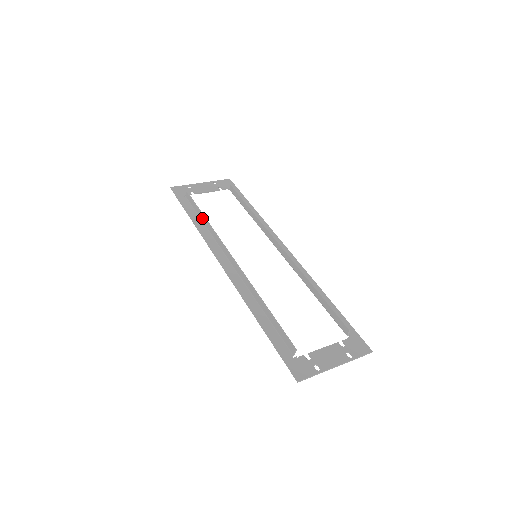
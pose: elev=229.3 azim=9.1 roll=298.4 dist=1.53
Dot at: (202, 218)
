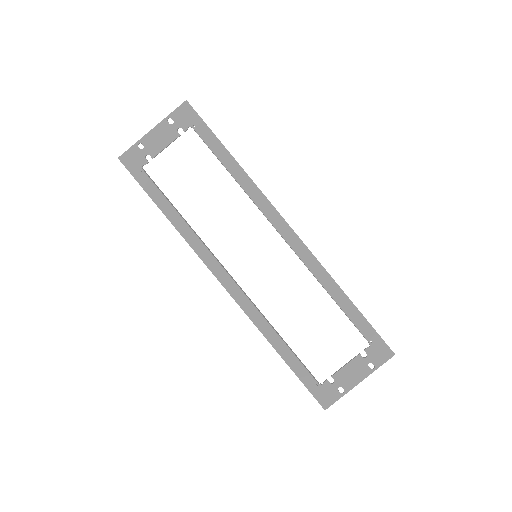
Dot at: (177, 214)
